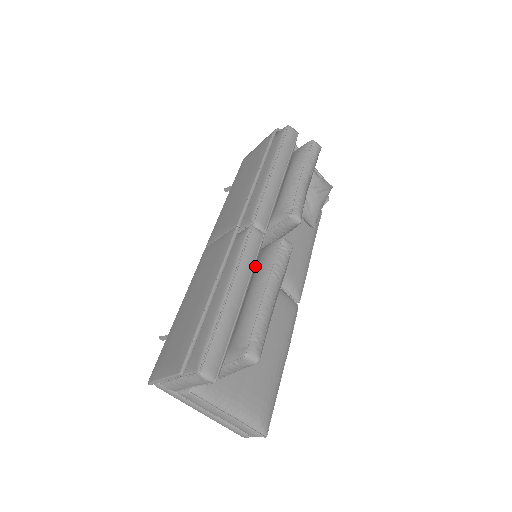
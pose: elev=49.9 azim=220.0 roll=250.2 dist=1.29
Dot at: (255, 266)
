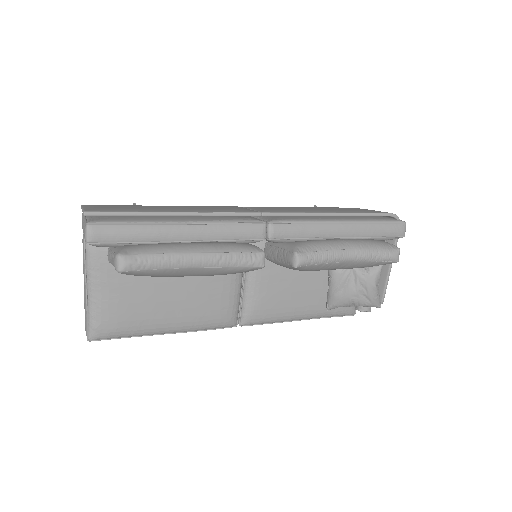
Dot at: occluded
